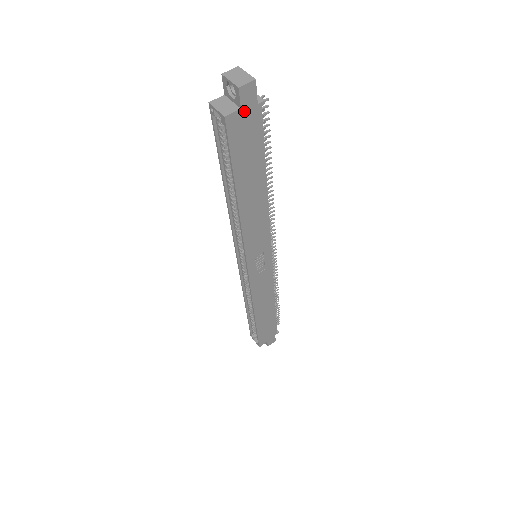
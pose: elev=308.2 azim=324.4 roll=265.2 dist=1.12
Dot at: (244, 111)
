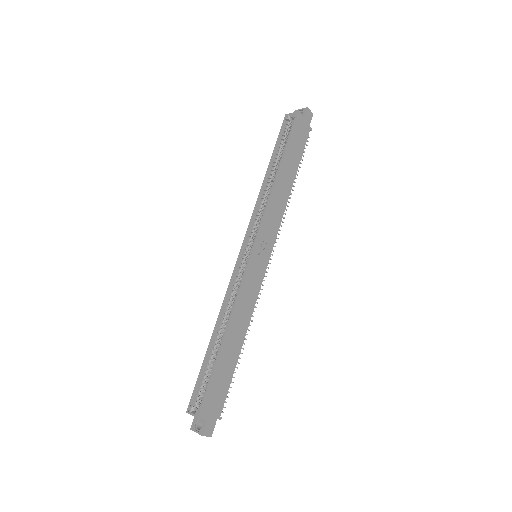
Dot at: (304, 121)
